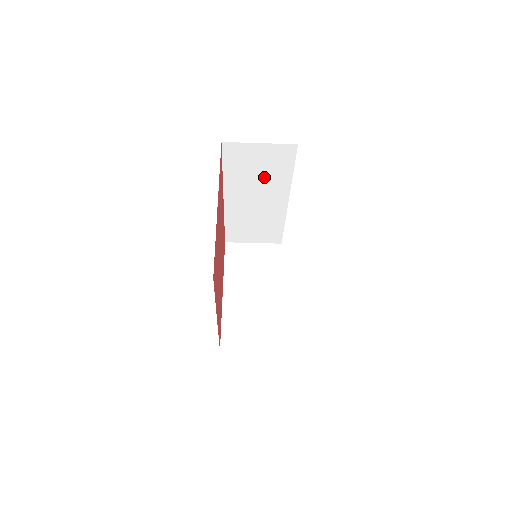
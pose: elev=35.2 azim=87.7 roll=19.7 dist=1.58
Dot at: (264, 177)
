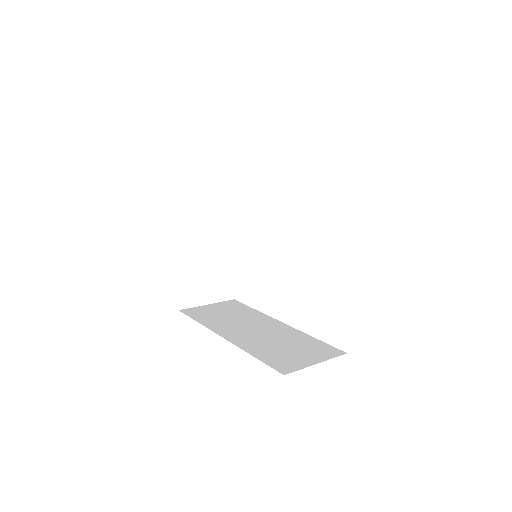
Dot at: occluded
